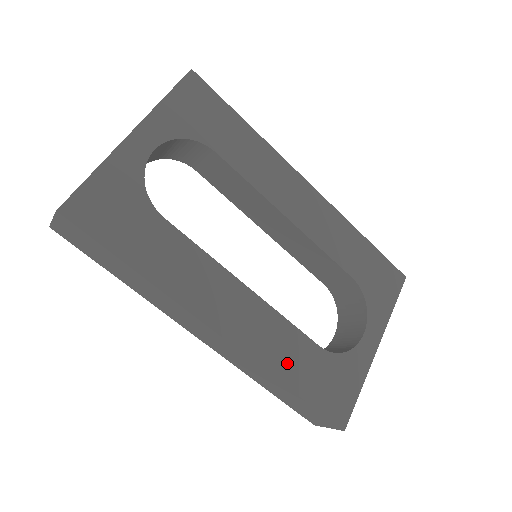
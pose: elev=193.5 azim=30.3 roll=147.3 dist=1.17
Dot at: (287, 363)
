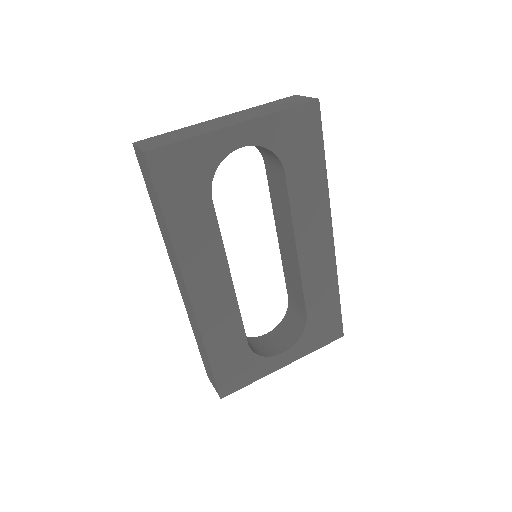
Dot at: (218, 340)
